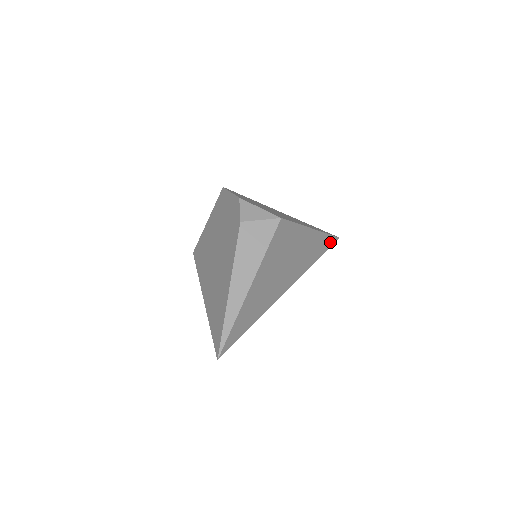
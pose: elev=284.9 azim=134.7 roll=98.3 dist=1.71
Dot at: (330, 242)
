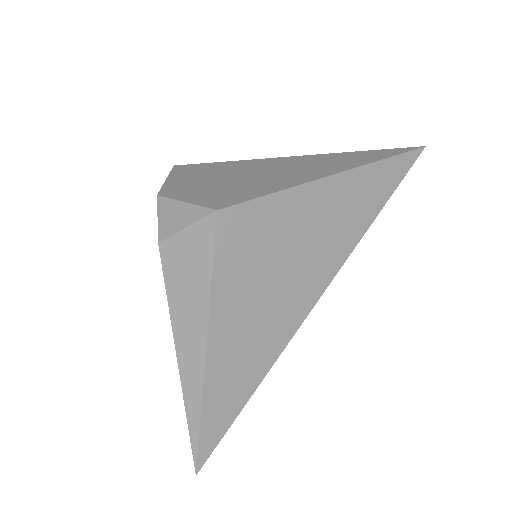
Dot at: (401, 167)
